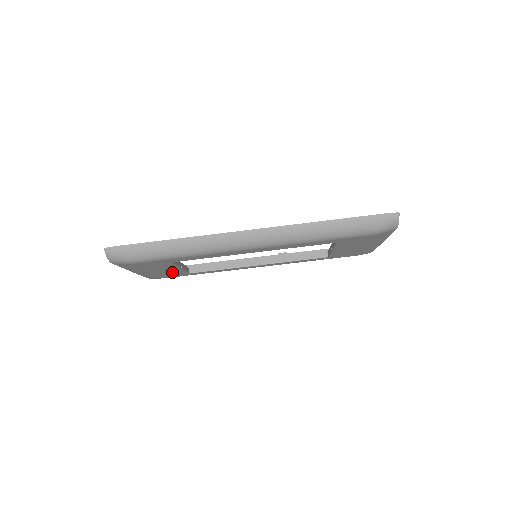
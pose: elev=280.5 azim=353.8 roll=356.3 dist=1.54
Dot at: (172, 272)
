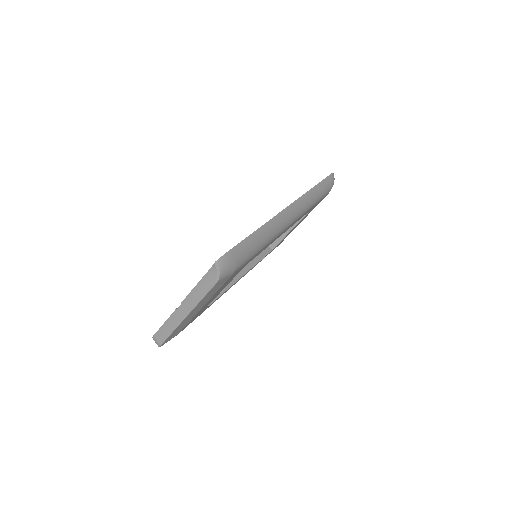
Dot at: occluded
